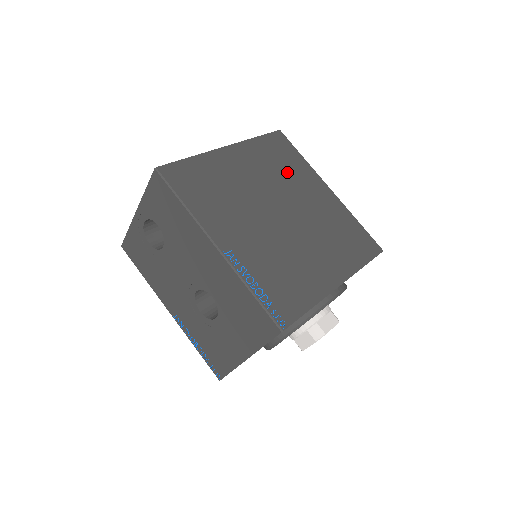
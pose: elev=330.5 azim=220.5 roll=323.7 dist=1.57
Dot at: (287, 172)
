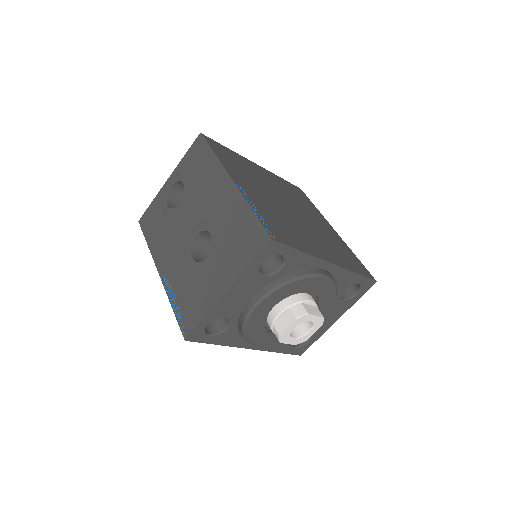
Dot at: (301, 202)
